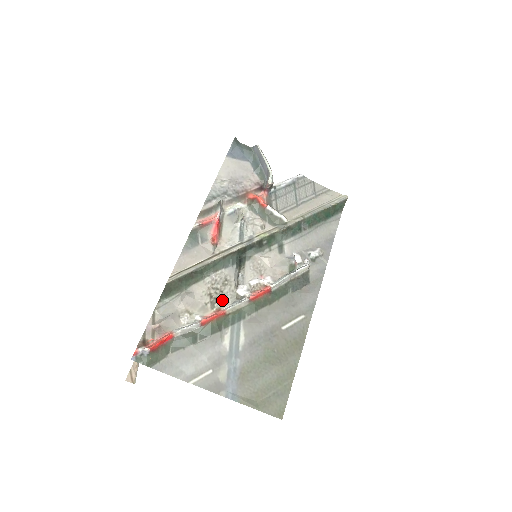
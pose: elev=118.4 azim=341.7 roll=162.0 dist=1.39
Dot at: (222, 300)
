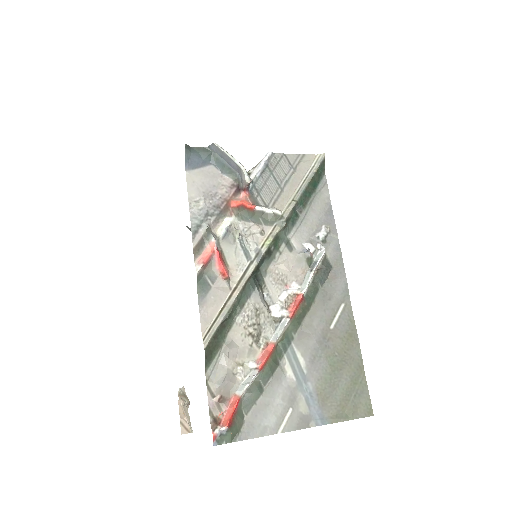
Dot at: (263, 333)
